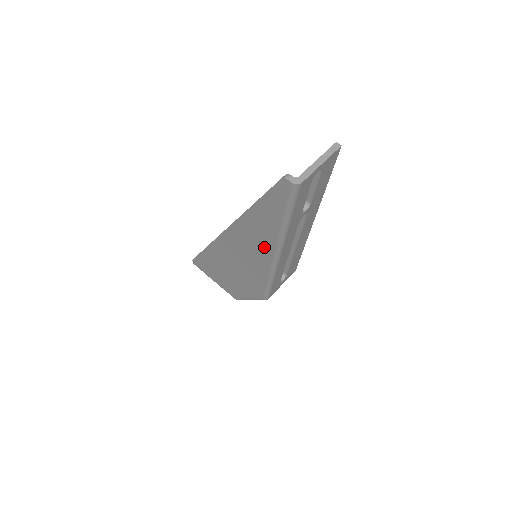
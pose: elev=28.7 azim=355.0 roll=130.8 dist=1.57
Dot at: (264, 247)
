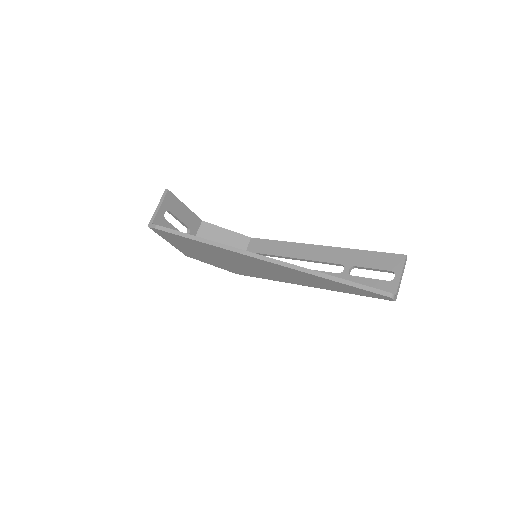
Dot at: (302, 282)
